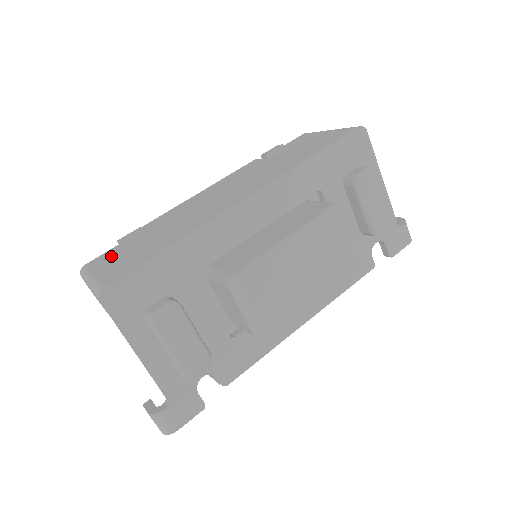
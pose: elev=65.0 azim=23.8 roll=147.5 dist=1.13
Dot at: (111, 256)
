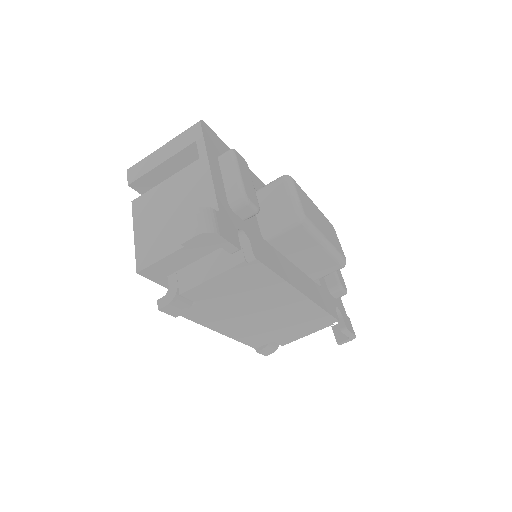
Dot at: occluded
